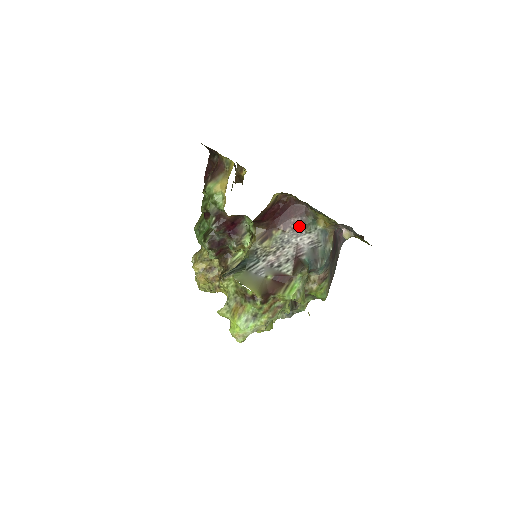
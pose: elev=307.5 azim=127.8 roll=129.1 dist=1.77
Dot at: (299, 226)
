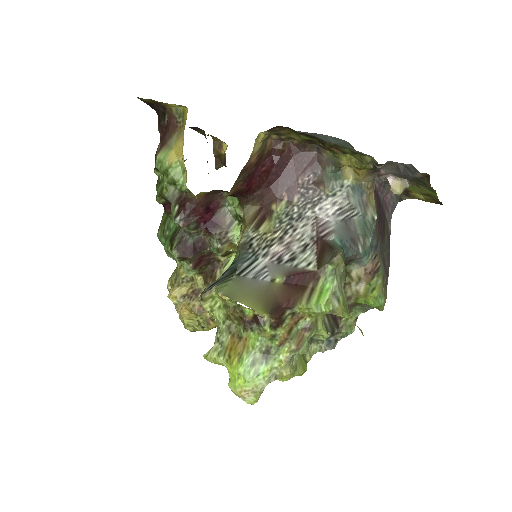
Dot at: (313, 188)
